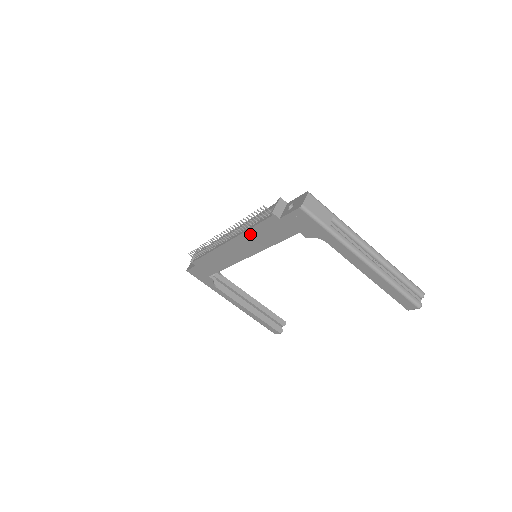
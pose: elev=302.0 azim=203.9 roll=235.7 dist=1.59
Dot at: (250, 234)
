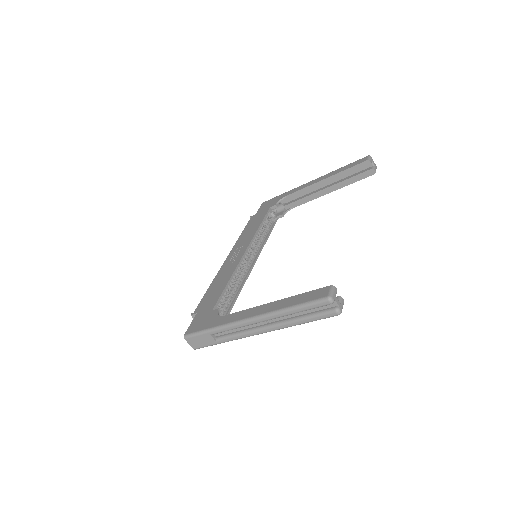
Dot at: occluded
